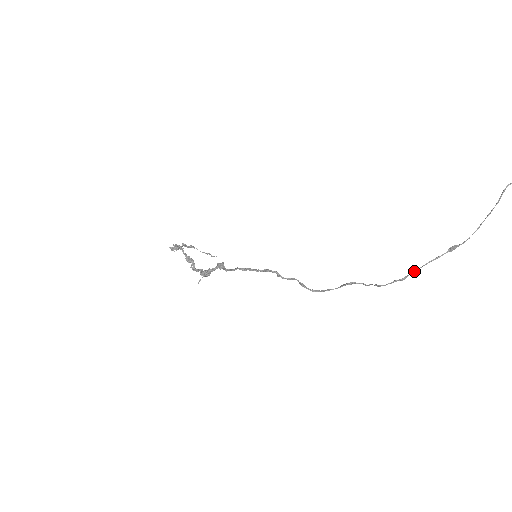
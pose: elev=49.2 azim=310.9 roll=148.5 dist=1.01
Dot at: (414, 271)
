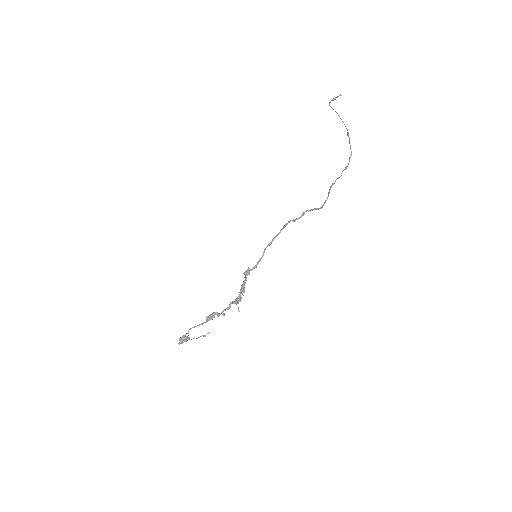
Dot at: (350, 148)
